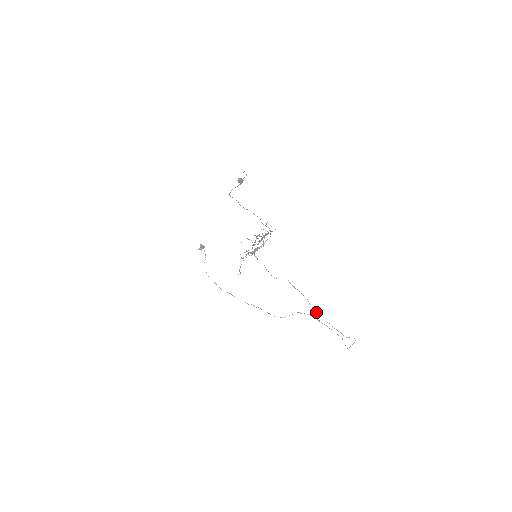
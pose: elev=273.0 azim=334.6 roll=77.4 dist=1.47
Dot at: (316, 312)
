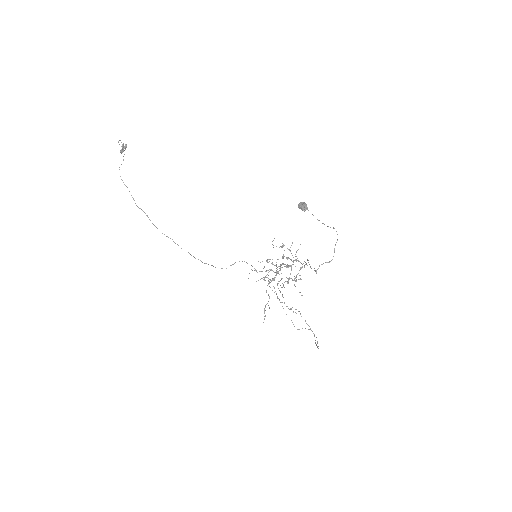
Dot at: occluded
